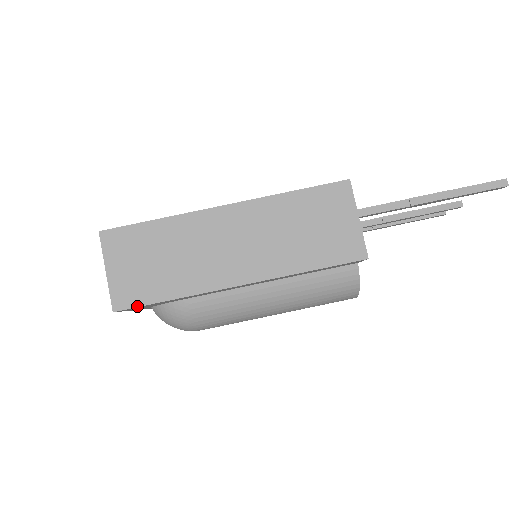
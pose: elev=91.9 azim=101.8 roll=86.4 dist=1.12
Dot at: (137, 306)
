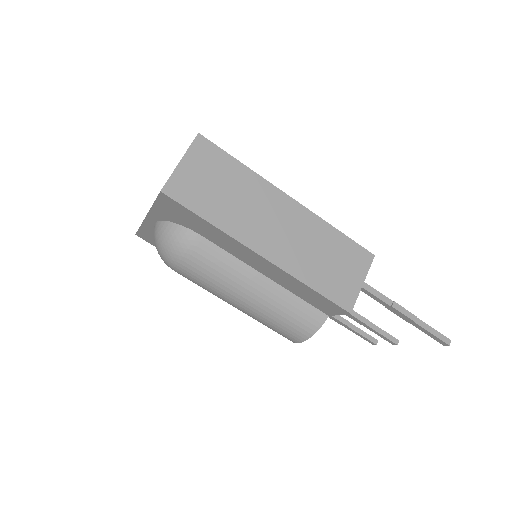
Dot at: (181, 203)
